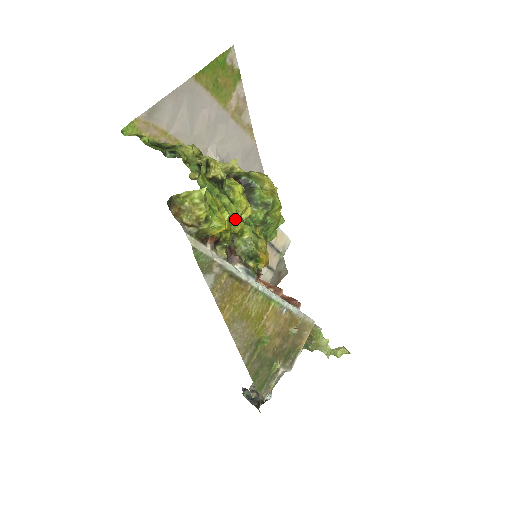
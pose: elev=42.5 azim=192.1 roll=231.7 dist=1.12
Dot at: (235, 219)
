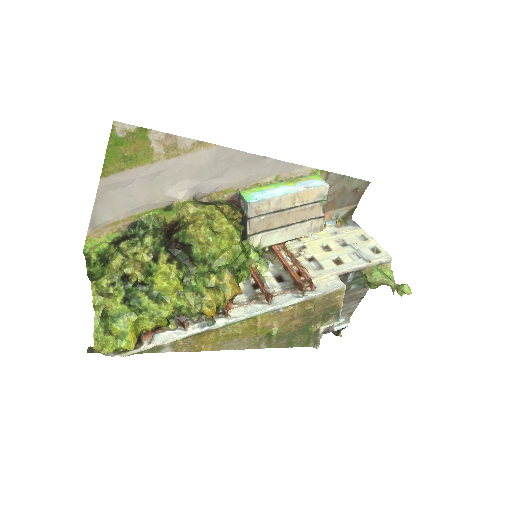
Dot at: (159, 313)
